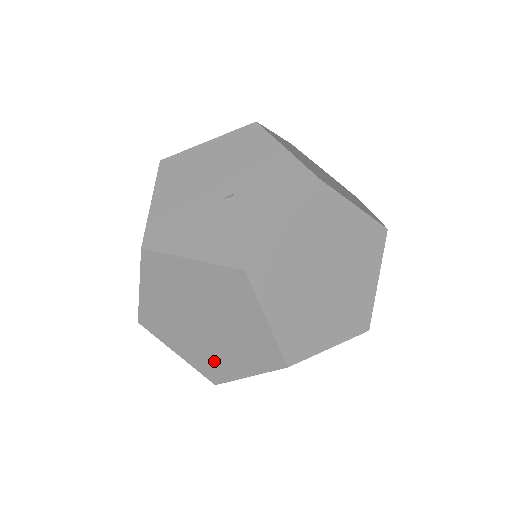
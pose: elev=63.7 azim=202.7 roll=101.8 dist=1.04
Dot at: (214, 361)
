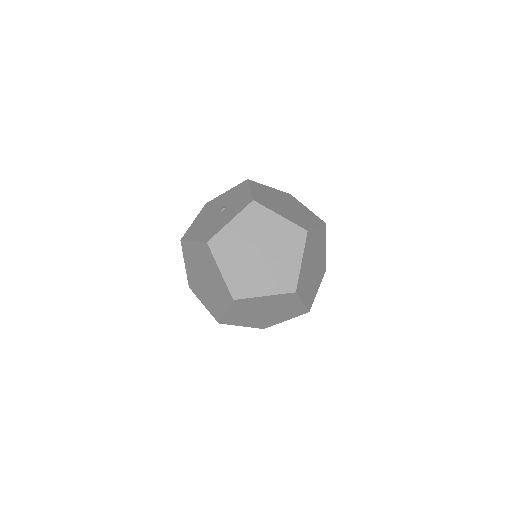
Dot at: (282, 274)
